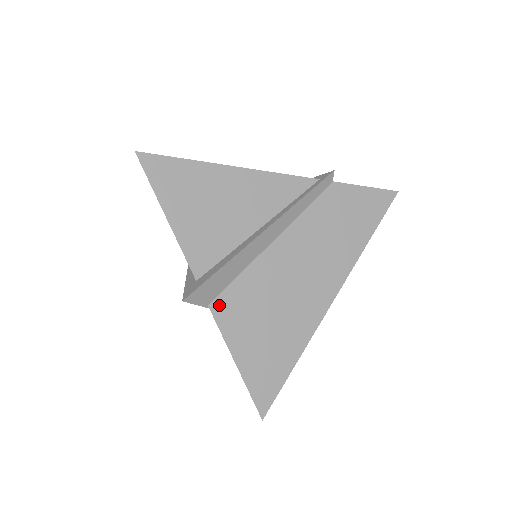
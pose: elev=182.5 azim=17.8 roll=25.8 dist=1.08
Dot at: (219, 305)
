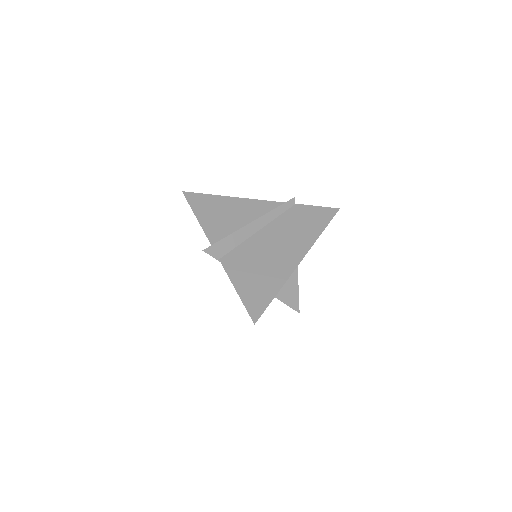
Dot at: (226, 260)
